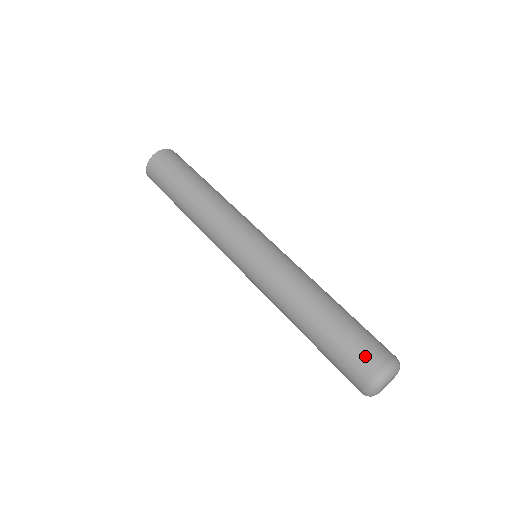
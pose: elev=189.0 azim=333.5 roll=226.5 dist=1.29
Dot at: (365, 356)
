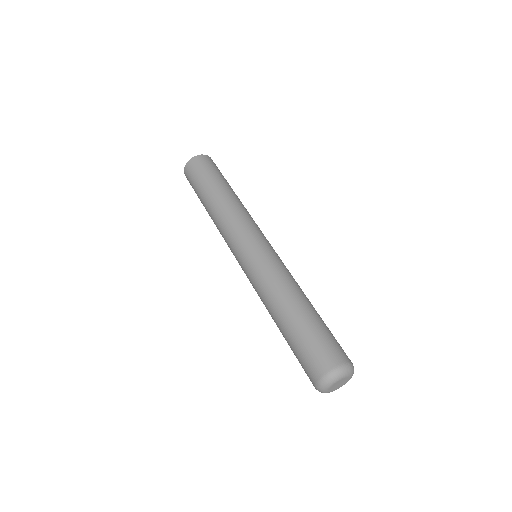
Dot at: (338, 348)
